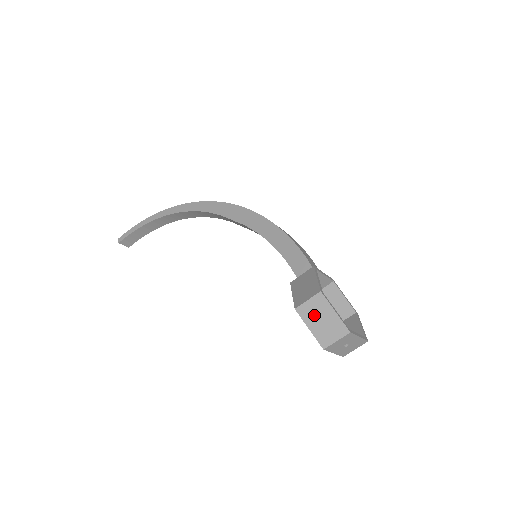
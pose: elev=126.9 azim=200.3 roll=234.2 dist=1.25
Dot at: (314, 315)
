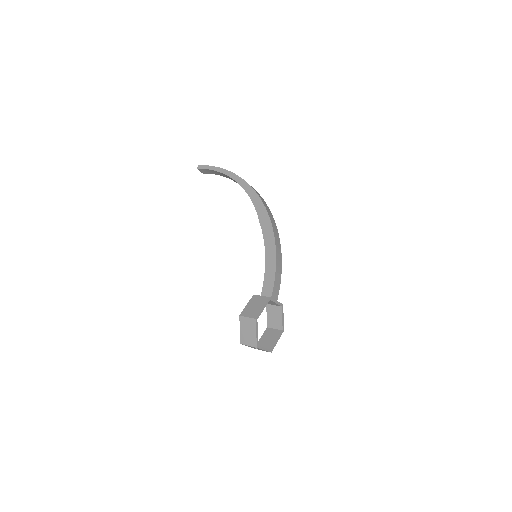
Dot at: (246, 326)
